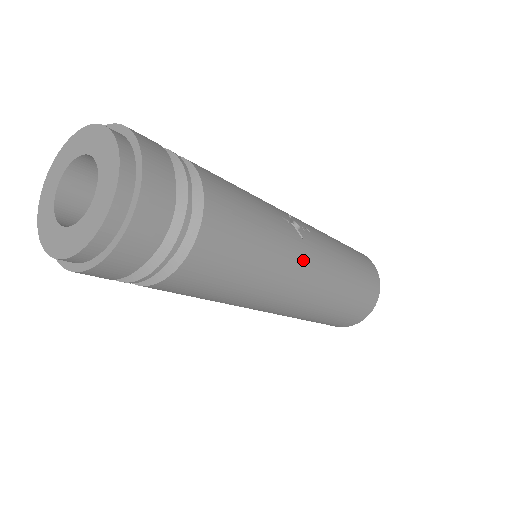
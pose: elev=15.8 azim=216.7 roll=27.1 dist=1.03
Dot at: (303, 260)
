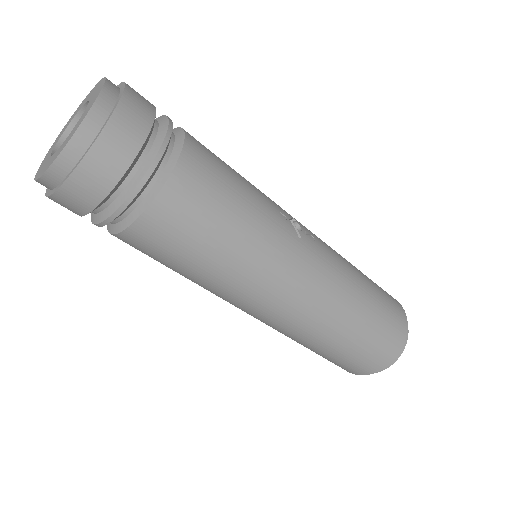
Dot at: (296, 258)
